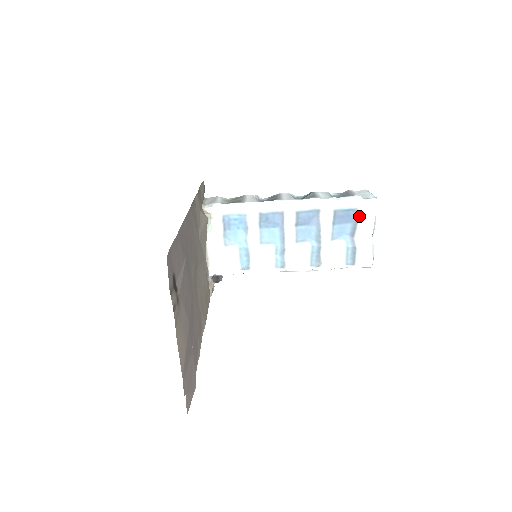
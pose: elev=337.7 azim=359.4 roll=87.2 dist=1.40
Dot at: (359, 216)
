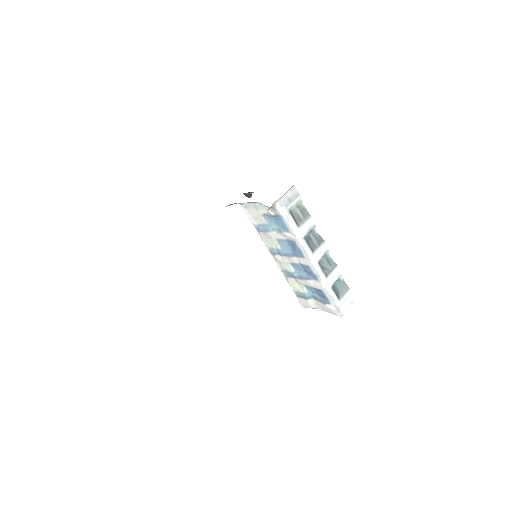
Dot at: (326, 304)
